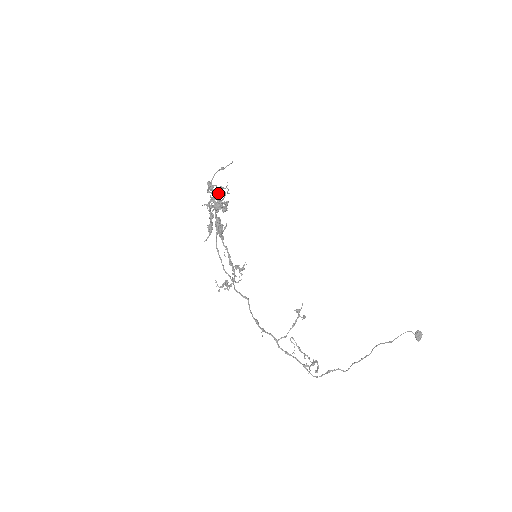
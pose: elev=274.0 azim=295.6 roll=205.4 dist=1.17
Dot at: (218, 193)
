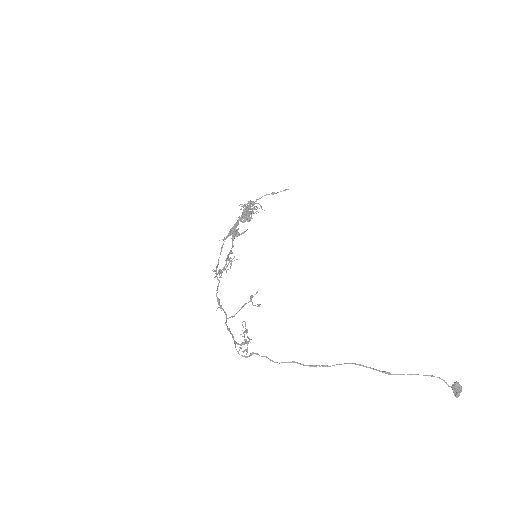
Dot at: (249, 207)
